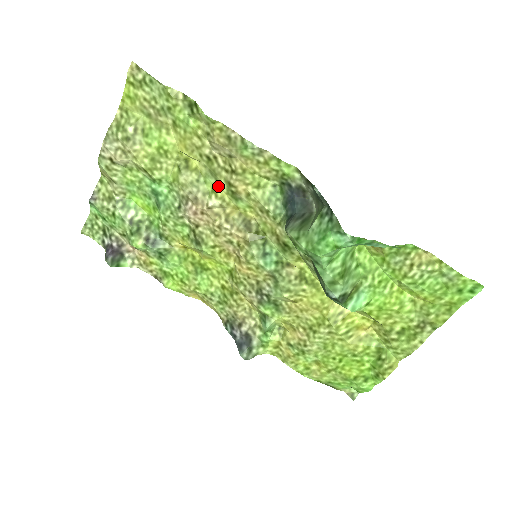
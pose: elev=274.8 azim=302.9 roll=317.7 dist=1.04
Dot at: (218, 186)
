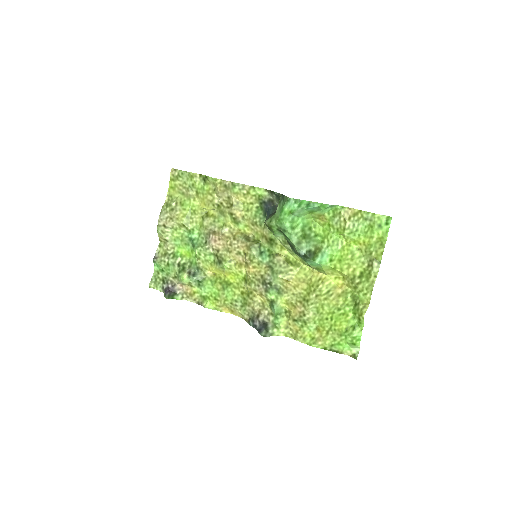
Dot at: (226, 220)
